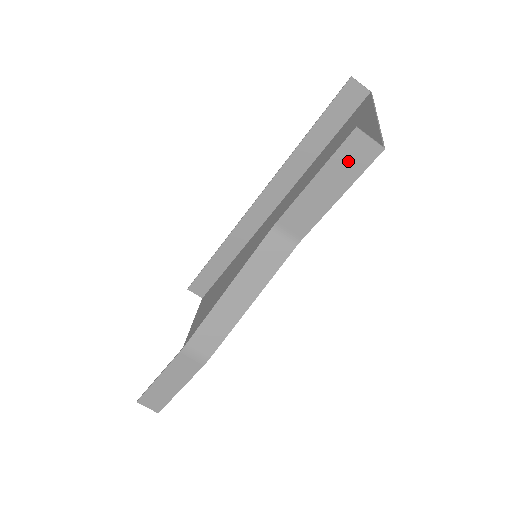
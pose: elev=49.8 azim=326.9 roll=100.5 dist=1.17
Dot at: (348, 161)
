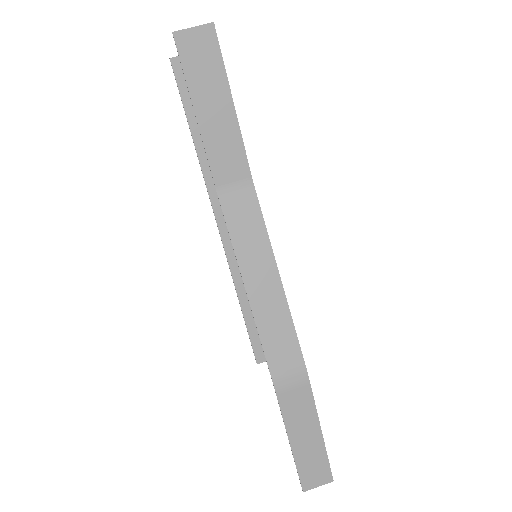
Dot at: (201, 67)
